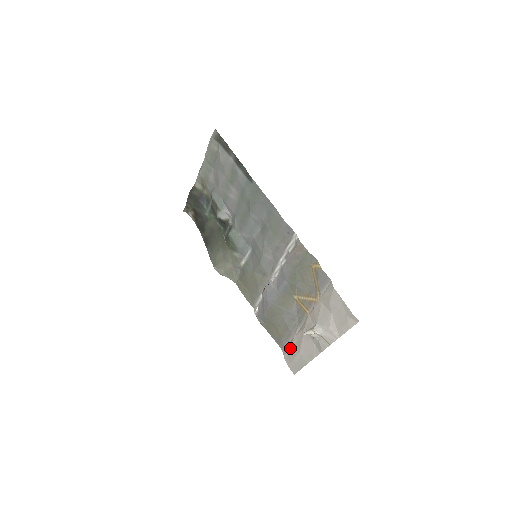
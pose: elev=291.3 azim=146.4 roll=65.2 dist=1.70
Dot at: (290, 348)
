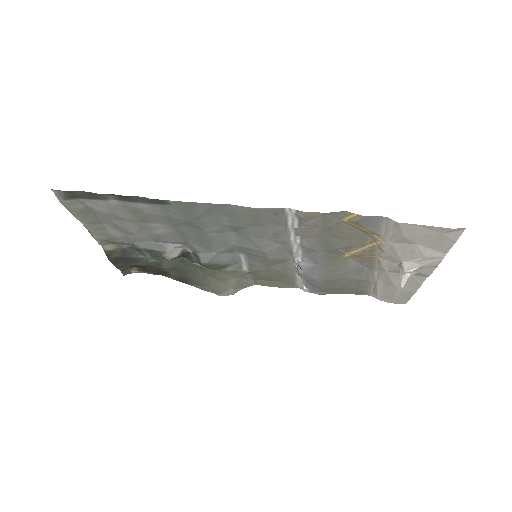
Dot at: (379, 291)
